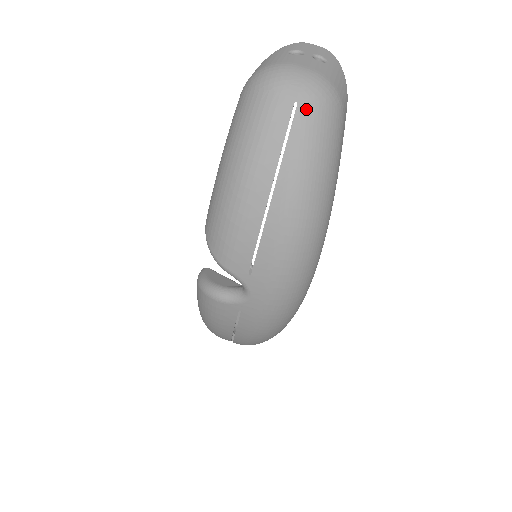
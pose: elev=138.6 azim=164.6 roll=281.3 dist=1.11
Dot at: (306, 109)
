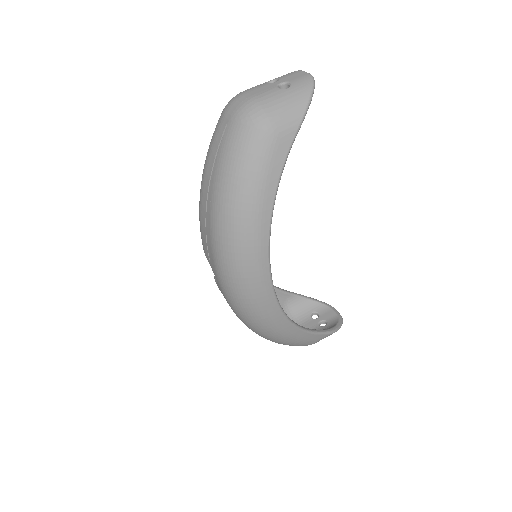
Dot at: (231, 129)
